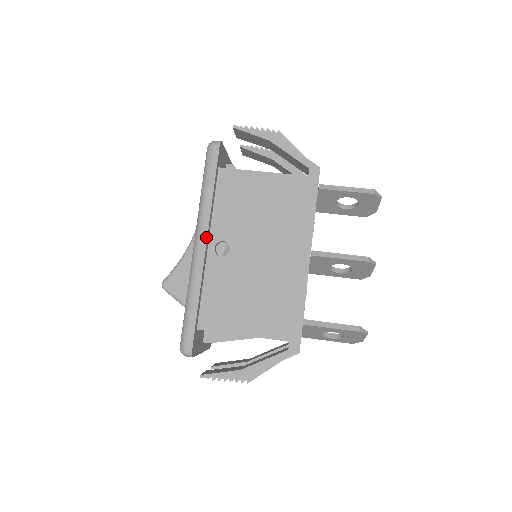
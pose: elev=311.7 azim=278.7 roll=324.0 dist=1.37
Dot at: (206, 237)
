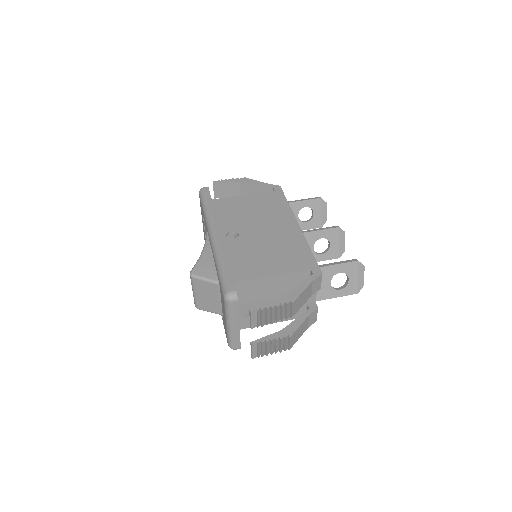
Dot at: (218, 228)
